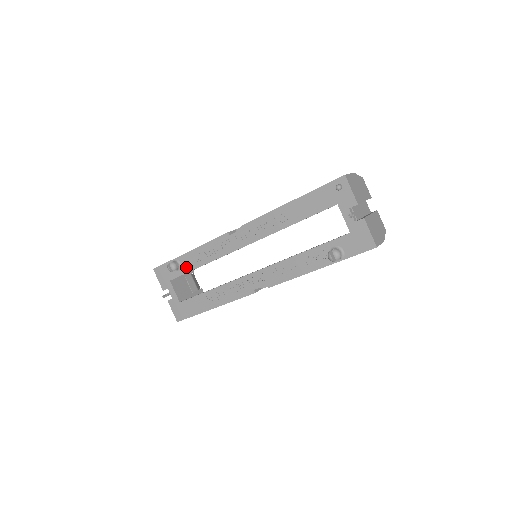
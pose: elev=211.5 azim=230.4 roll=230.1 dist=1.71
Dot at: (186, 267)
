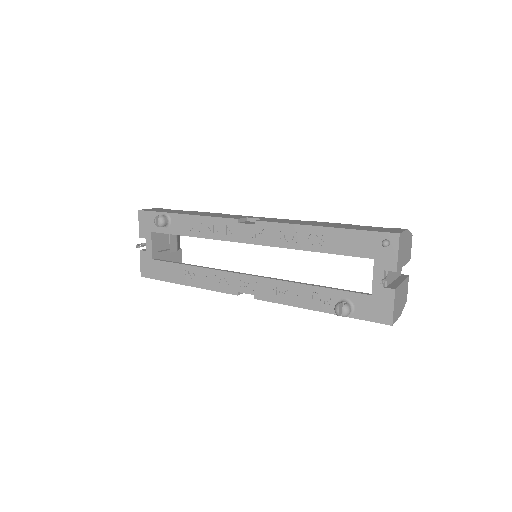
Dot at: (175, 228)
